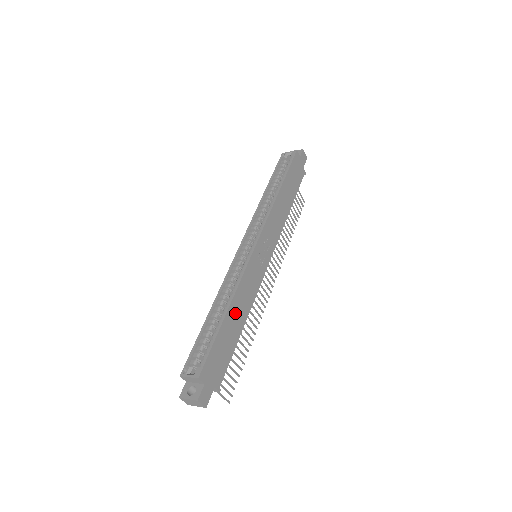
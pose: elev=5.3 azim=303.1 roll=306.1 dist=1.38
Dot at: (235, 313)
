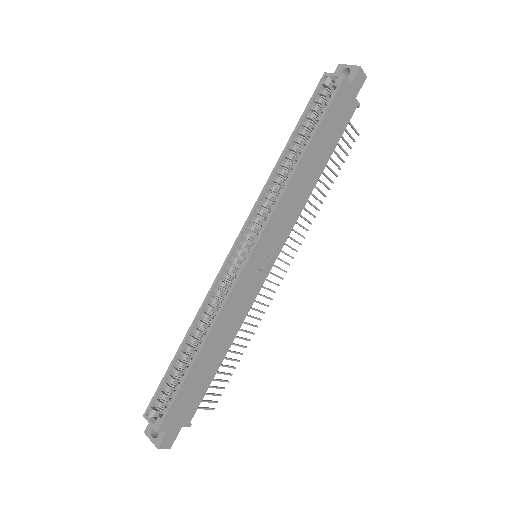
Dot at: (212, 348)
